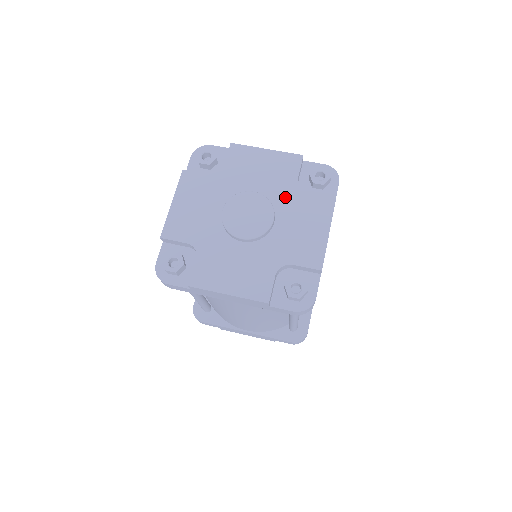
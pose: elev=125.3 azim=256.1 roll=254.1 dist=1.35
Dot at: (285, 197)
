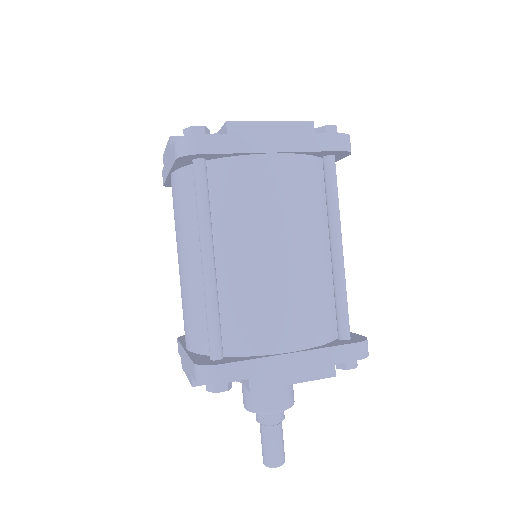
Dot at: occluded
